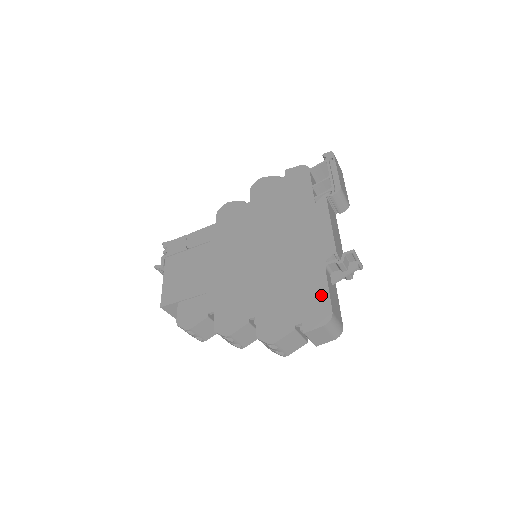
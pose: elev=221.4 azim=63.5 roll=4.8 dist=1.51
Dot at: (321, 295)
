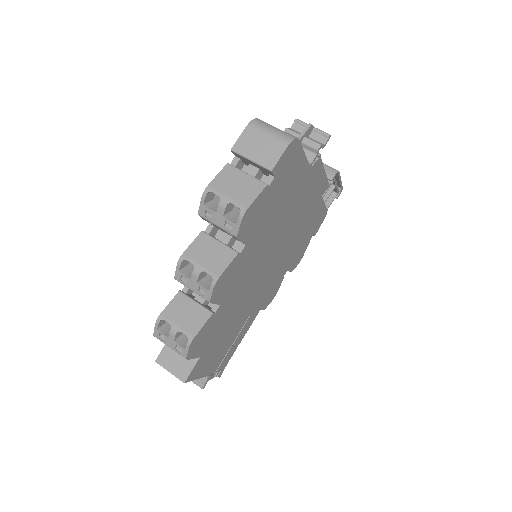
Dot at: occluded
